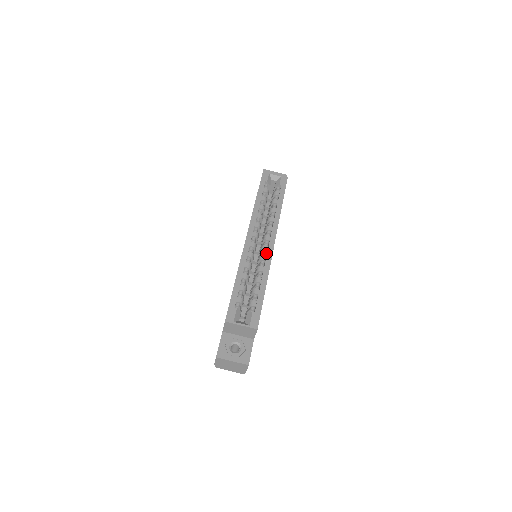
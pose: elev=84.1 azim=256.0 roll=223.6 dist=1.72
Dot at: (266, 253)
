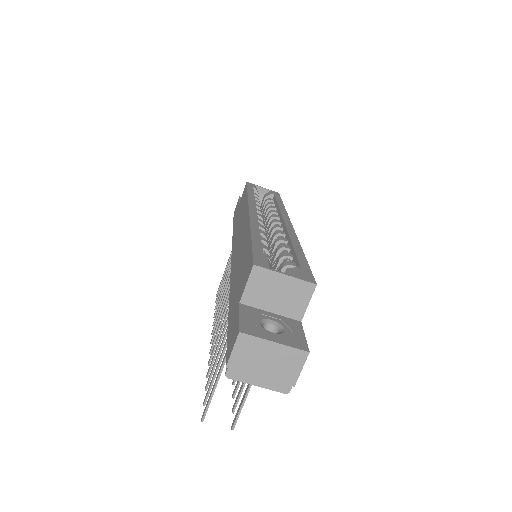
Dot at: occluded
